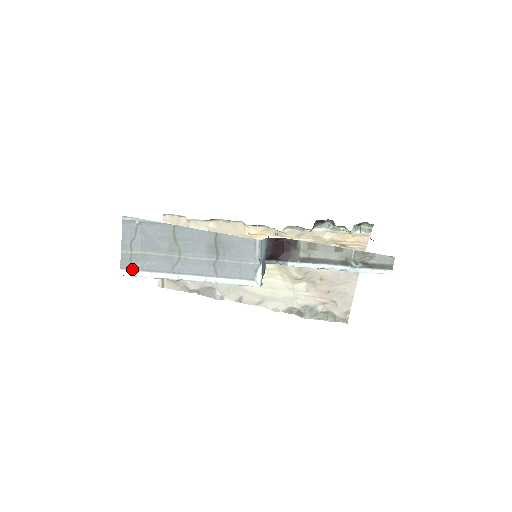
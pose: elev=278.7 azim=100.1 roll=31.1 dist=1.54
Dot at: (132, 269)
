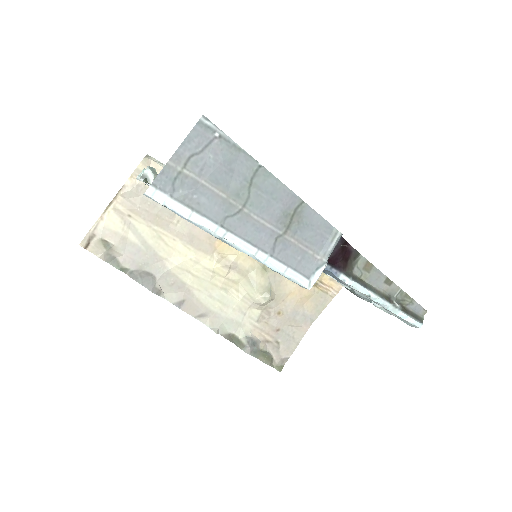
Dot at: (168, 194)
